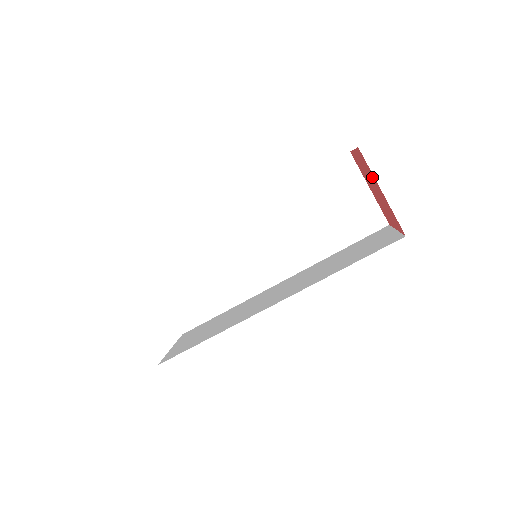
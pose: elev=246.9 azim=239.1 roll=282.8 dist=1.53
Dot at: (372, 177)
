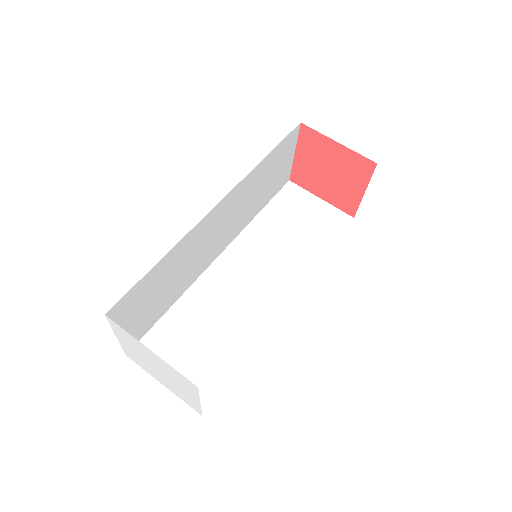
Dot at: (322, 146)
